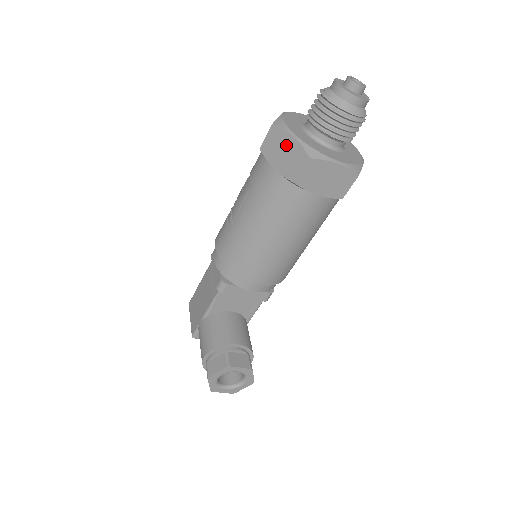
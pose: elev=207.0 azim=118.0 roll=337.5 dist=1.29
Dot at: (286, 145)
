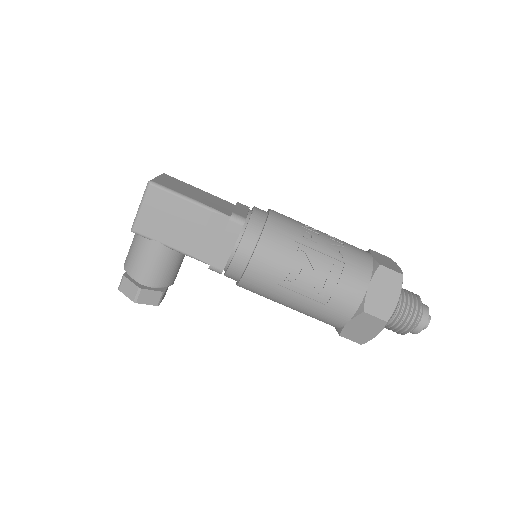
Dot at: (370, 331)
